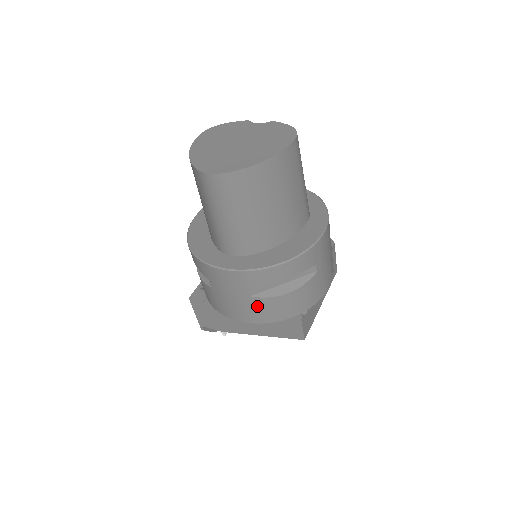
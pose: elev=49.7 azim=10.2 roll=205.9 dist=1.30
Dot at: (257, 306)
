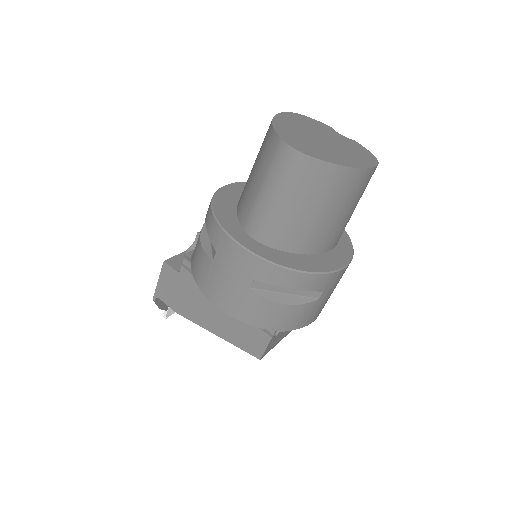
Dot at: (248, 301)
